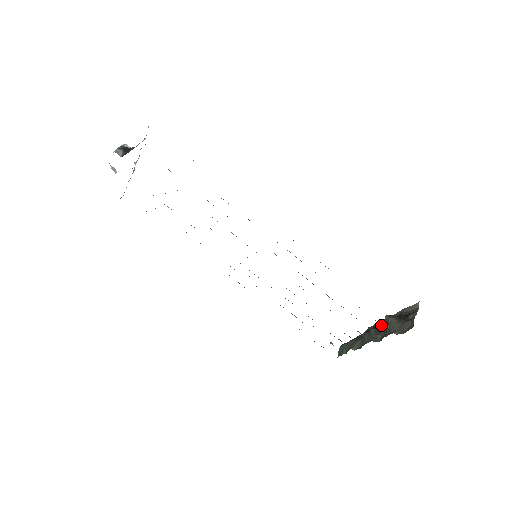
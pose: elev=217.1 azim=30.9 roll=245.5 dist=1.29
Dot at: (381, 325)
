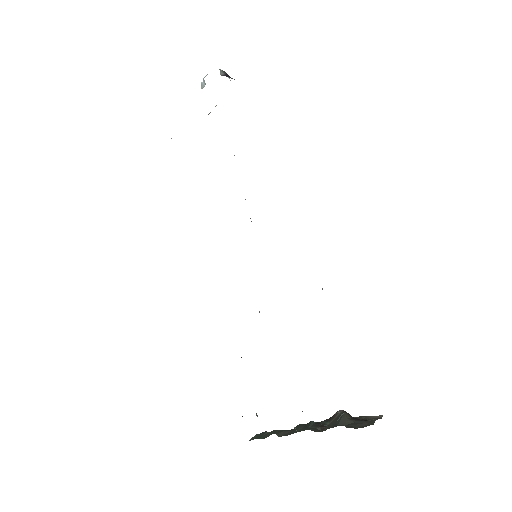
Dot at: (327, 419)
